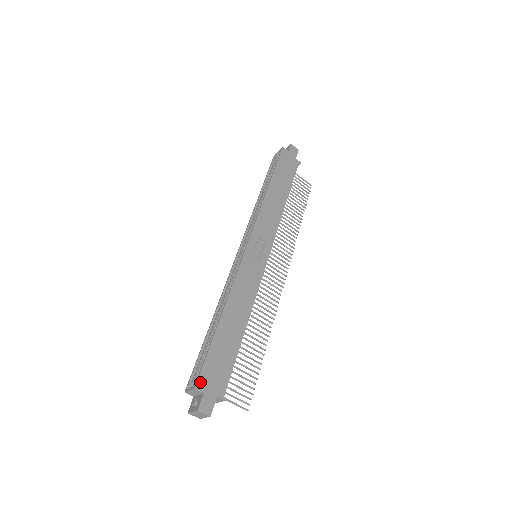
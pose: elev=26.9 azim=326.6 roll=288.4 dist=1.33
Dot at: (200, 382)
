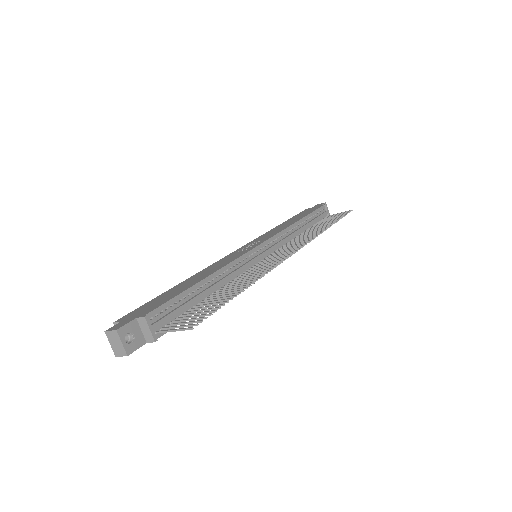
Dot at: (123, 318)
